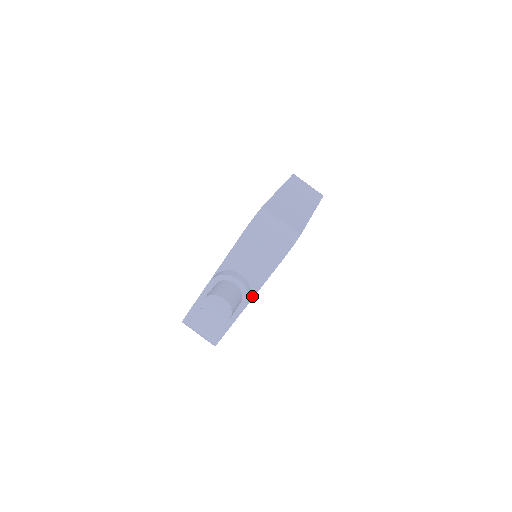
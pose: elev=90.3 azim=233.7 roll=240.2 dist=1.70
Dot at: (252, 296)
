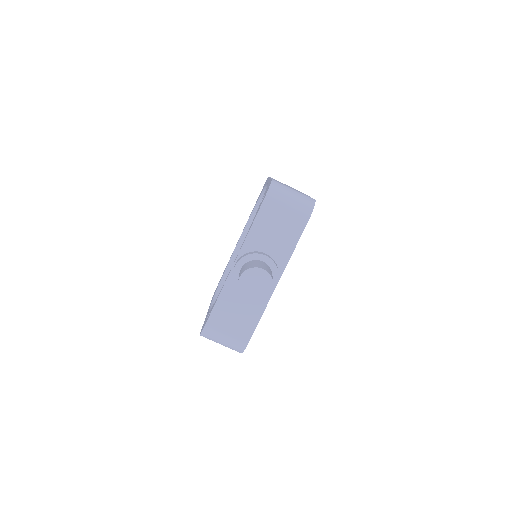
Dot at: (280, 275)
